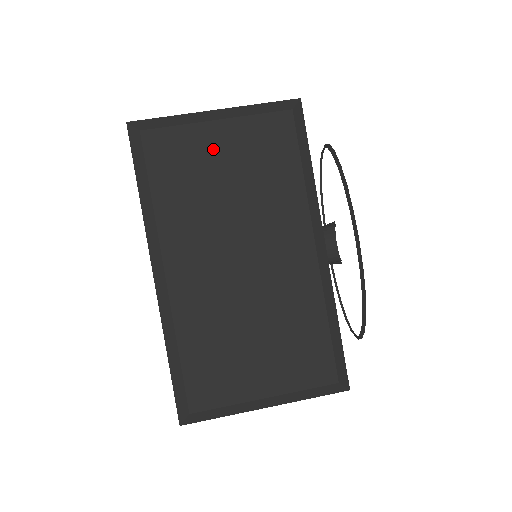
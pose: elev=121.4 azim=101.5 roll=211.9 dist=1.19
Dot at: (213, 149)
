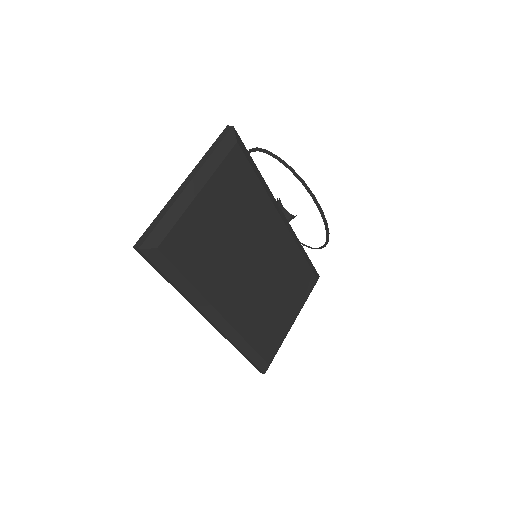
Dot at: (208, 216)
